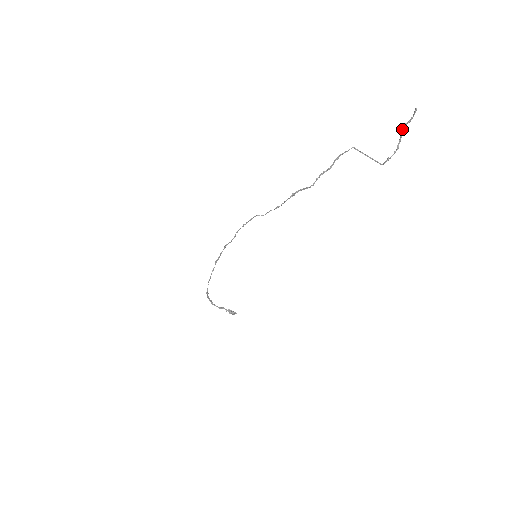
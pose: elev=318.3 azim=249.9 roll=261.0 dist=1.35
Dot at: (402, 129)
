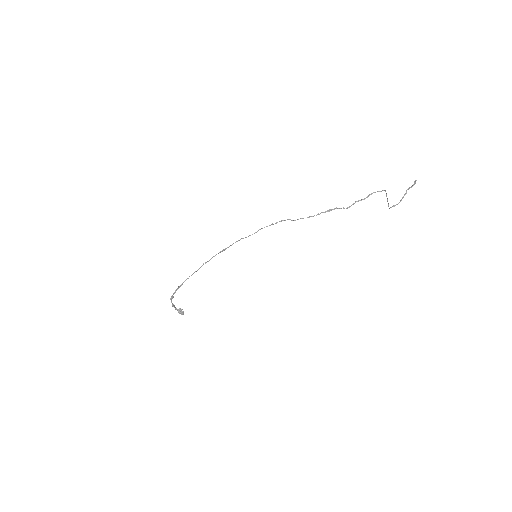
Dot at: (407, 189)
